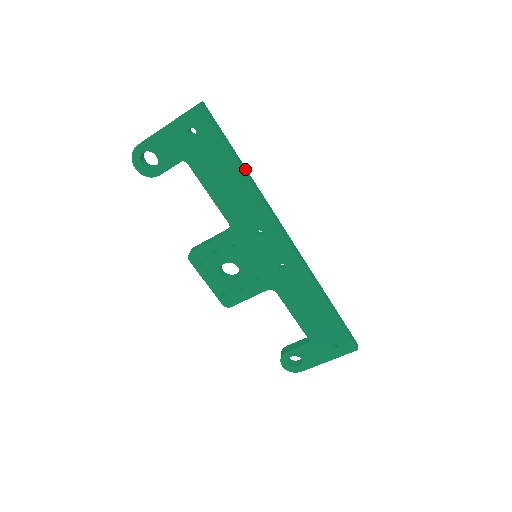
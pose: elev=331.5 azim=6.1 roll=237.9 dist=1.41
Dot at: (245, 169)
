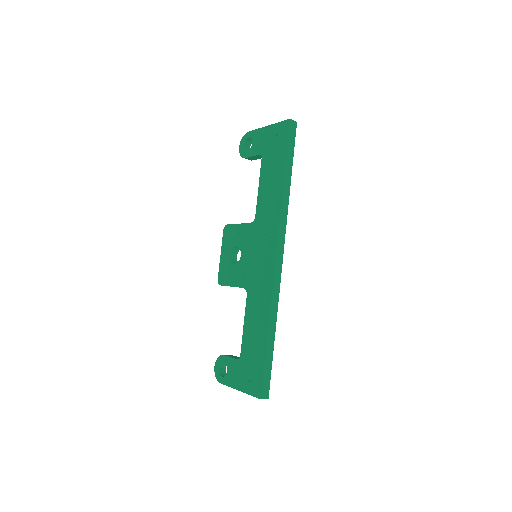
Dot at: (289, 183)
